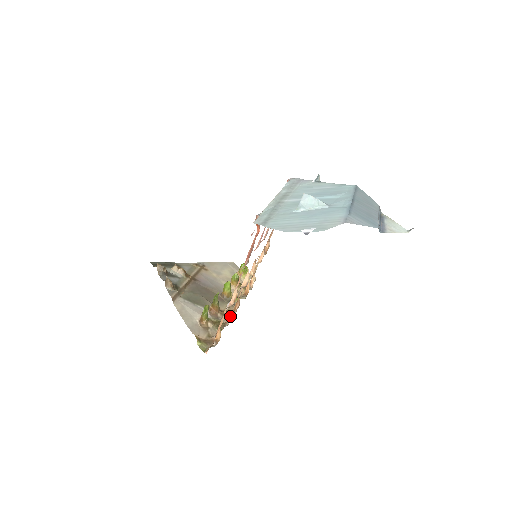
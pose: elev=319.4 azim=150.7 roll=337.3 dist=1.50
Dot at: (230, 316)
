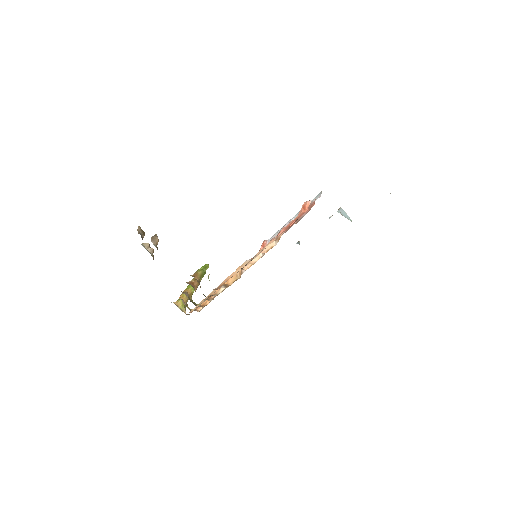
Dot at: (220, 290)
